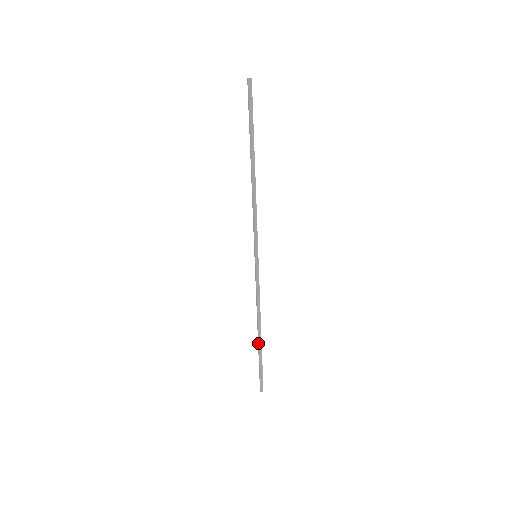
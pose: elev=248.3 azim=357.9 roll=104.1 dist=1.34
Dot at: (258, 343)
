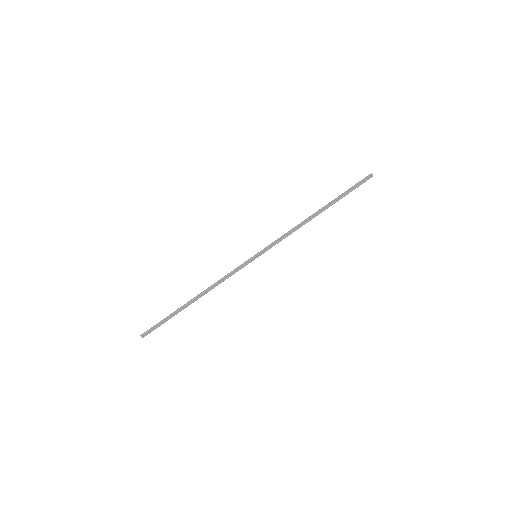
Dot at: (185, 304)
